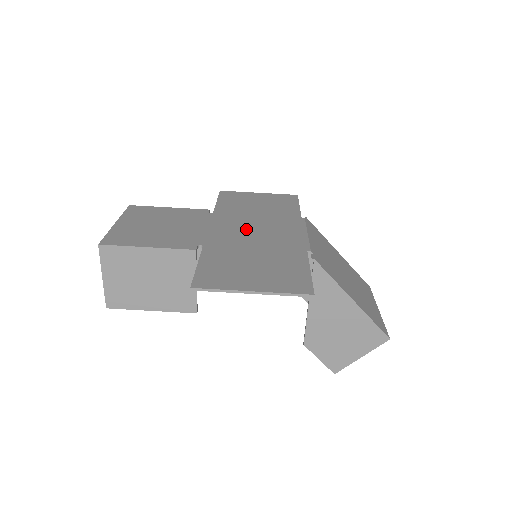
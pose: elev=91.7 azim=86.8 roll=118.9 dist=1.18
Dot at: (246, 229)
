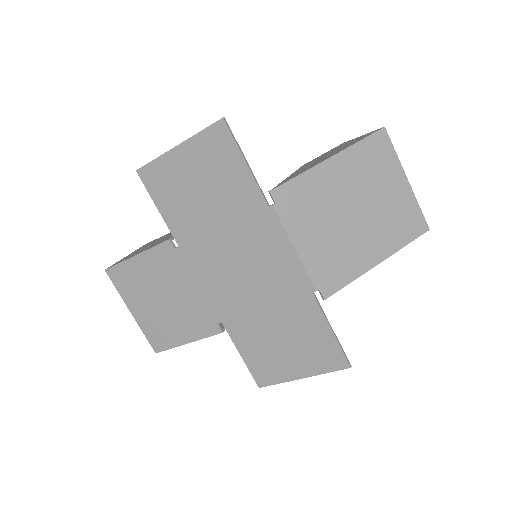
Dot at: (232, 271)
